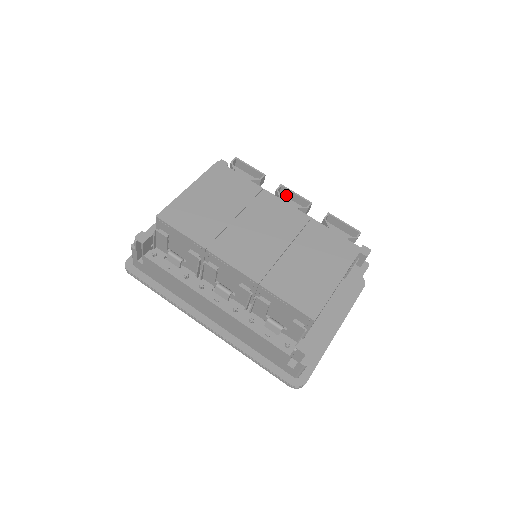
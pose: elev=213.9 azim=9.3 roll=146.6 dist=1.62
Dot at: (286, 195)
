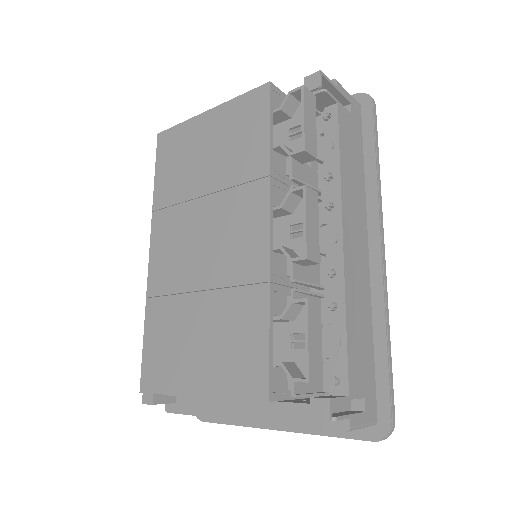
Dot at: (312, 208)
